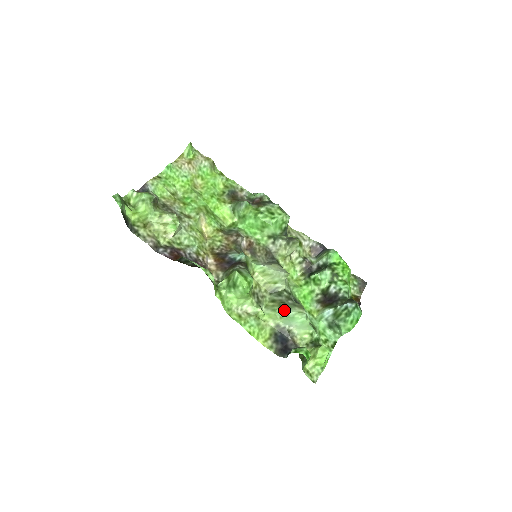
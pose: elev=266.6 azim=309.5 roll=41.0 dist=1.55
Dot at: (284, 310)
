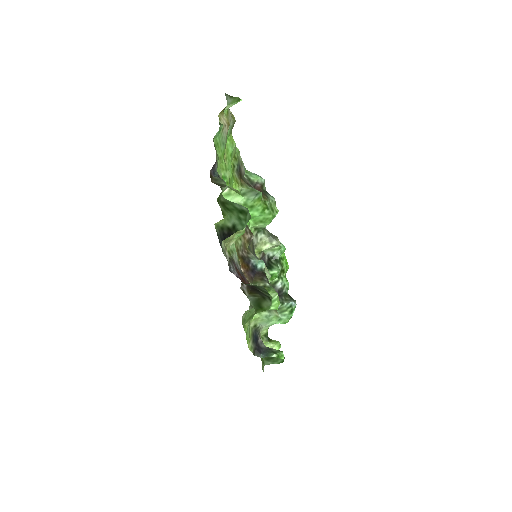
Dot at: (267, 314)
